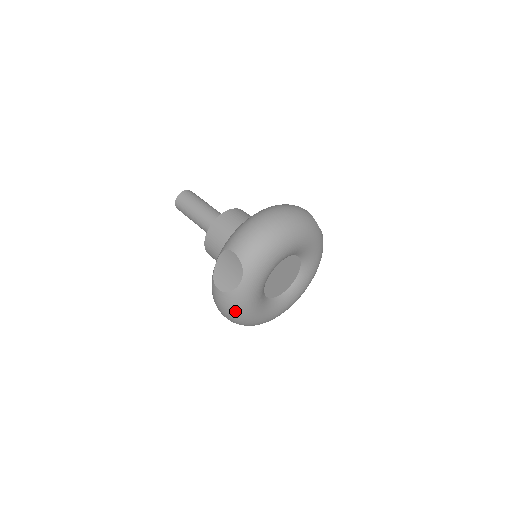
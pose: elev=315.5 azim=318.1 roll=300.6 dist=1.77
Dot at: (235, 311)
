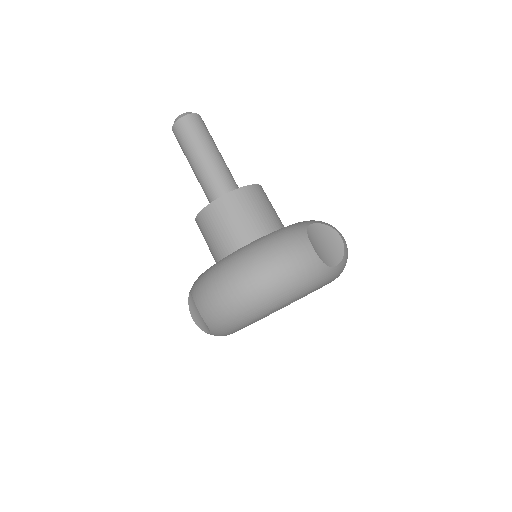
Dot at: occluded
